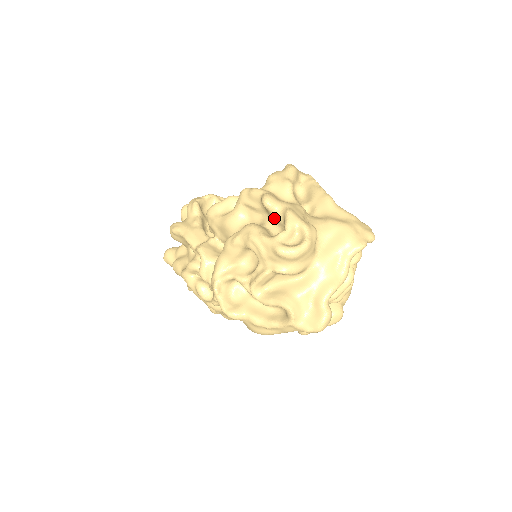
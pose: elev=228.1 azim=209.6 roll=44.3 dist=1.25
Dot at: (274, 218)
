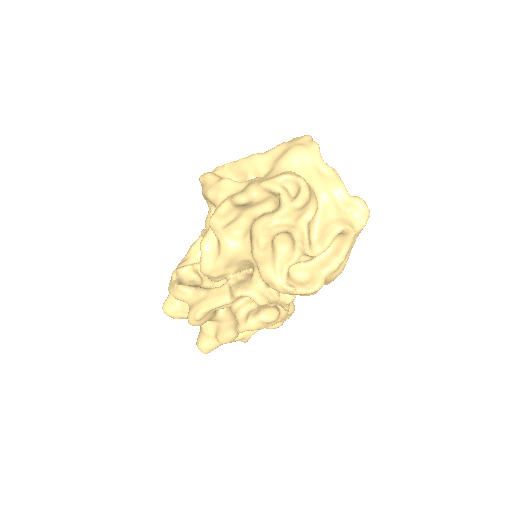
Dot at: (257, 203)
